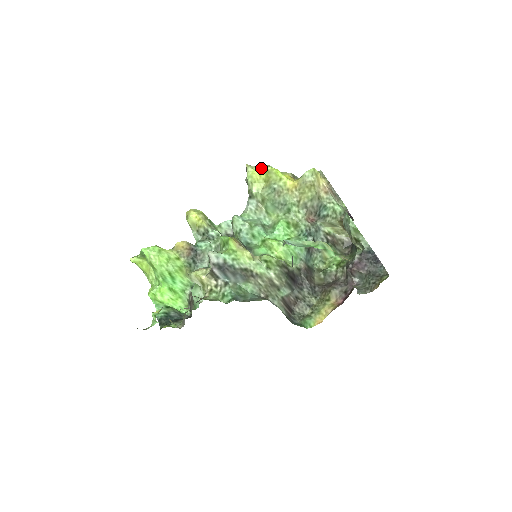
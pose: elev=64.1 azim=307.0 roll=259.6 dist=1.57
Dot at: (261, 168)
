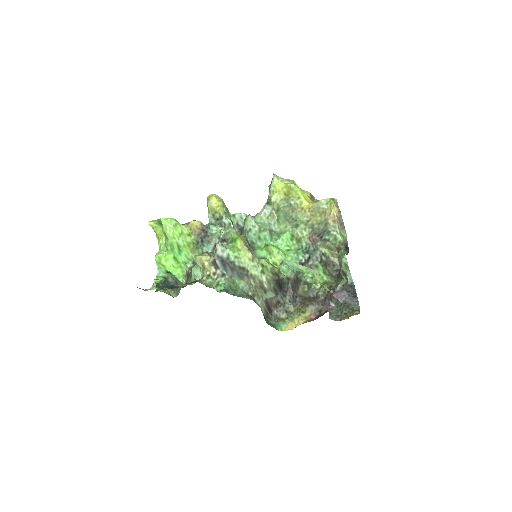
Dot at: (285, 181)
